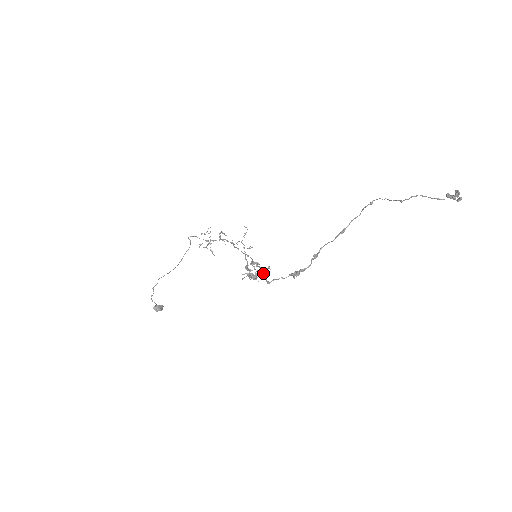
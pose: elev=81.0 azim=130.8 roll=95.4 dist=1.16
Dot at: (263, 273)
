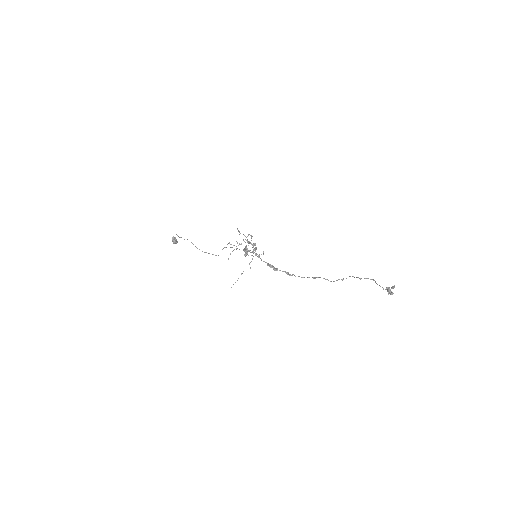
Dot at: (255, 249)
